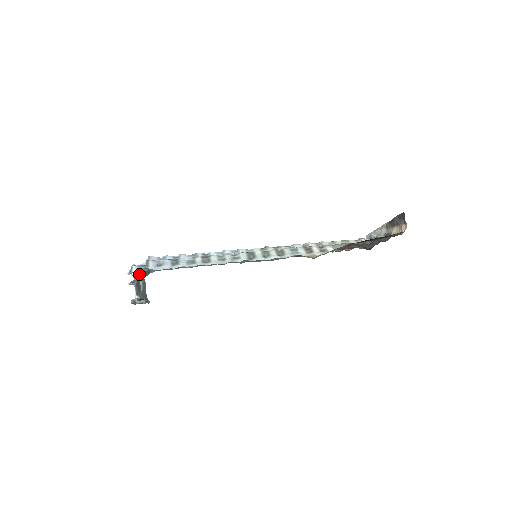
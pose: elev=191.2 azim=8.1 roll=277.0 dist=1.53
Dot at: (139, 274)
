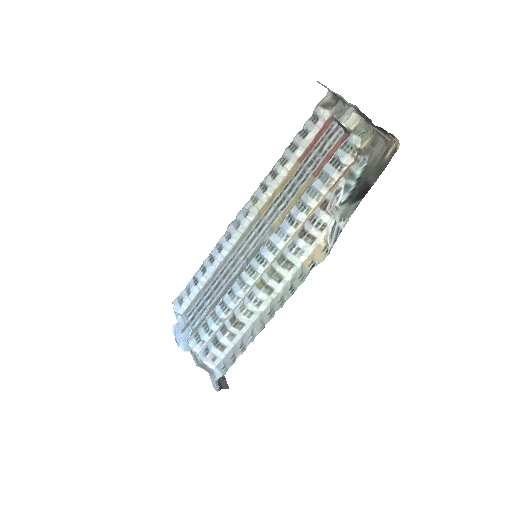
Dot at: (215, 382)
